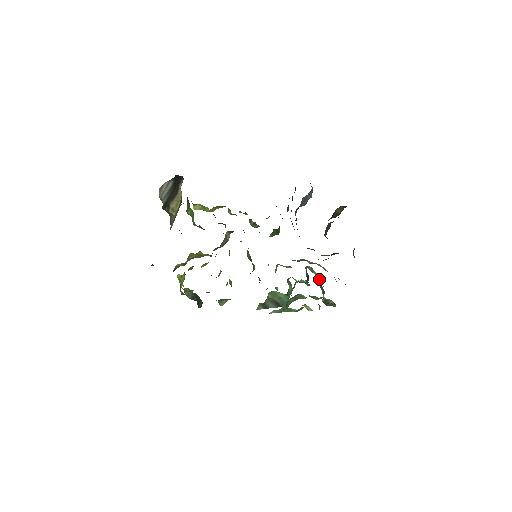
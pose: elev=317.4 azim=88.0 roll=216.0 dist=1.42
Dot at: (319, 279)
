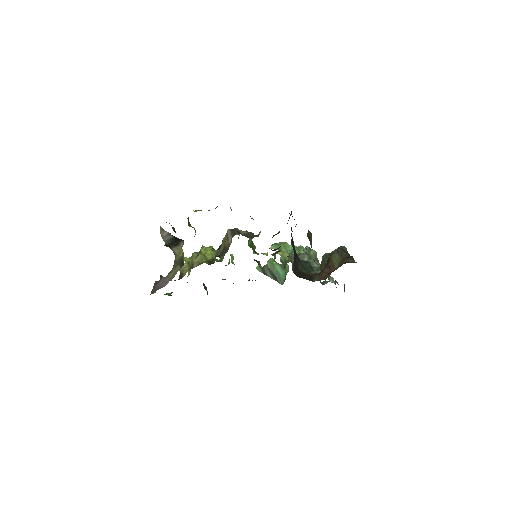
Dot at: (315, 259)
